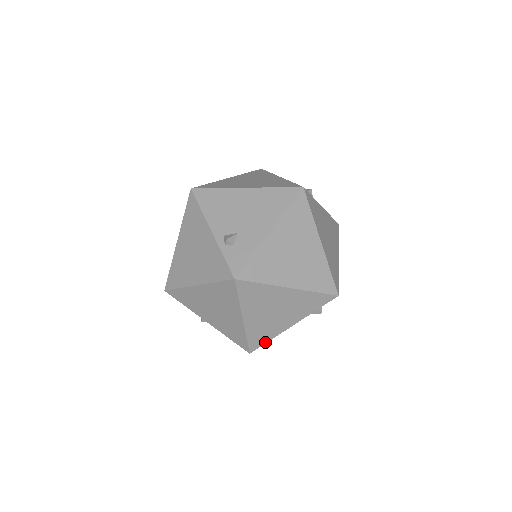
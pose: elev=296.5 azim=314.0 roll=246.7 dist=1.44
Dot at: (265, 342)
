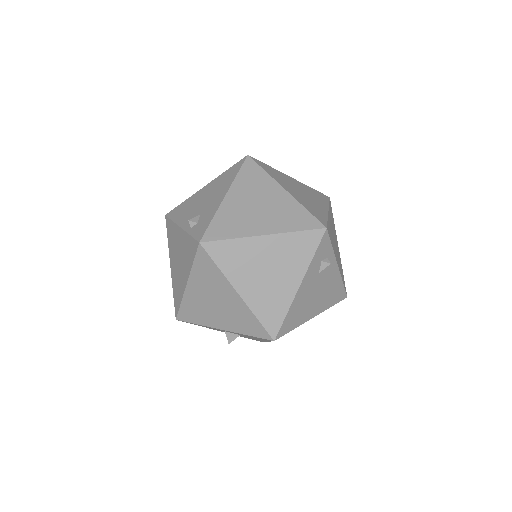
Dot at: (282, 319)
